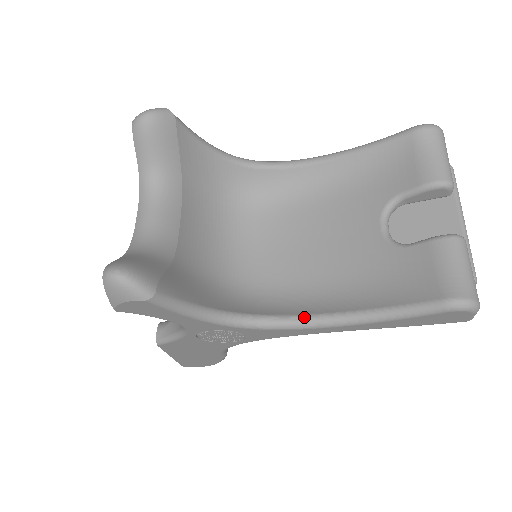
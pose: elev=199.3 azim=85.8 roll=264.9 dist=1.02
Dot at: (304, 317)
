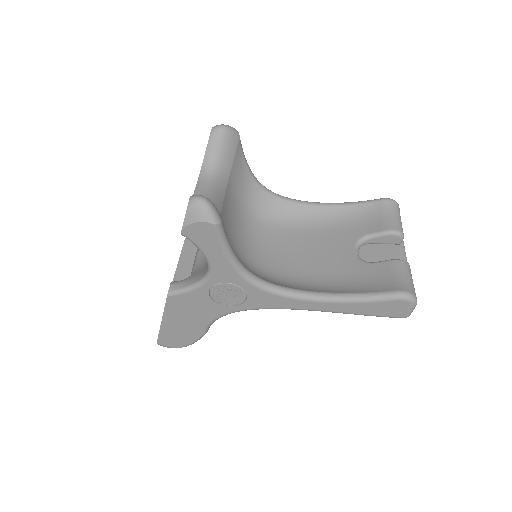
Dot at: (297, 290)
